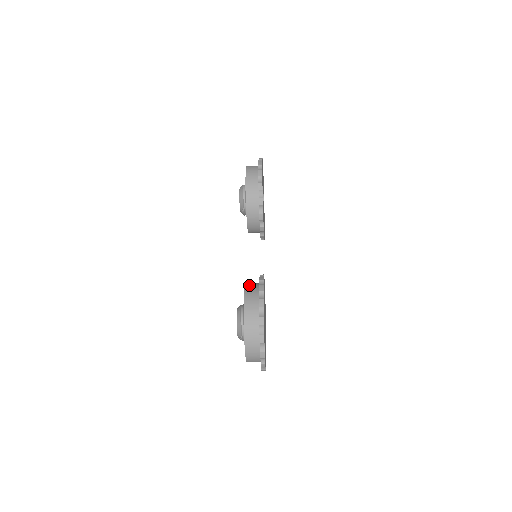
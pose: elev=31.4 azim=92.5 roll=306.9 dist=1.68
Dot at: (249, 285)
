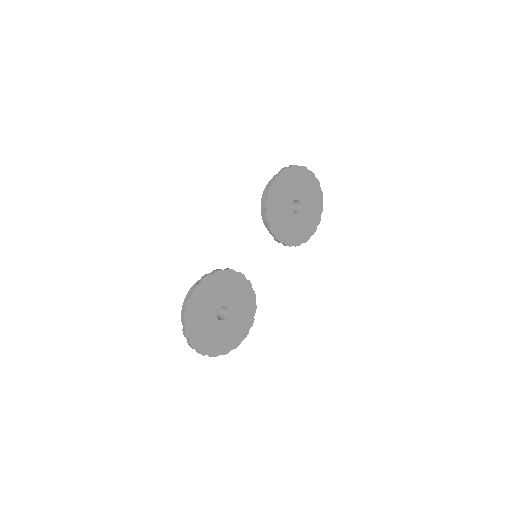
Dot at: occluded
